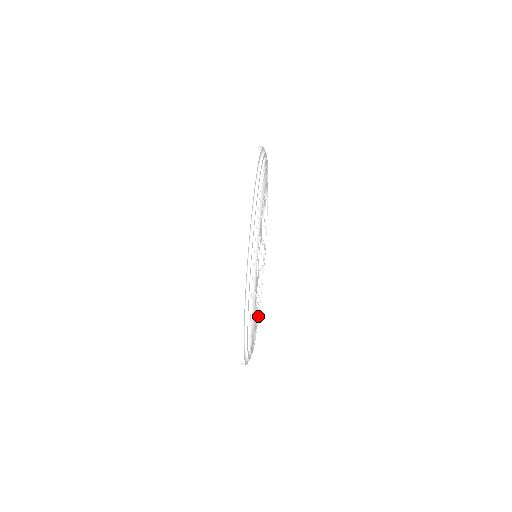
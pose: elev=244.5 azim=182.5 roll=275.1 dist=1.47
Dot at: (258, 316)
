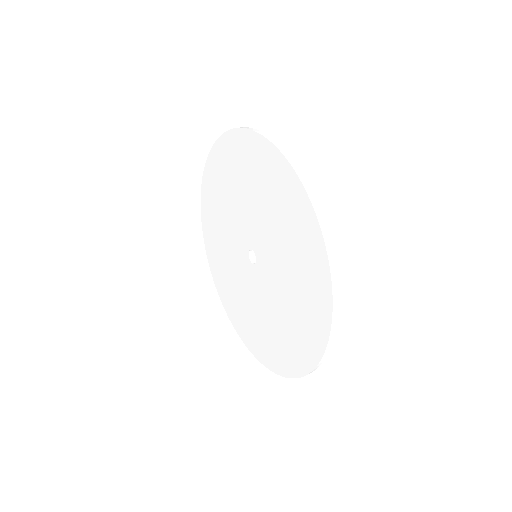
Dot at: occluded
